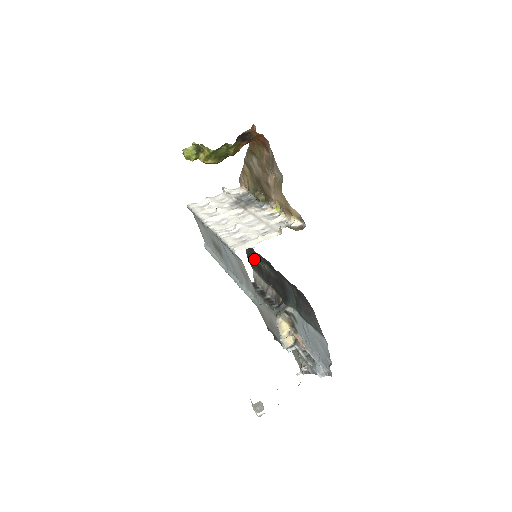
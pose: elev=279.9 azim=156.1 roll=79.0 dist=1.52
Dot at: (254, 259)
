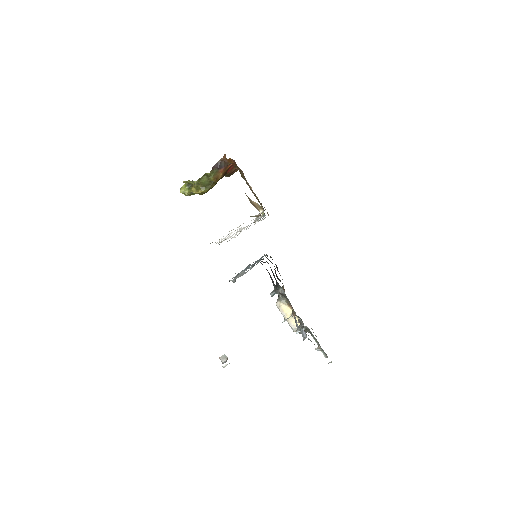
Dot at: (277, 267)
